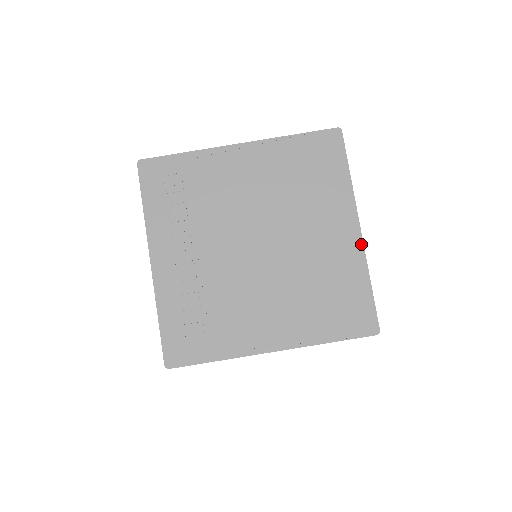
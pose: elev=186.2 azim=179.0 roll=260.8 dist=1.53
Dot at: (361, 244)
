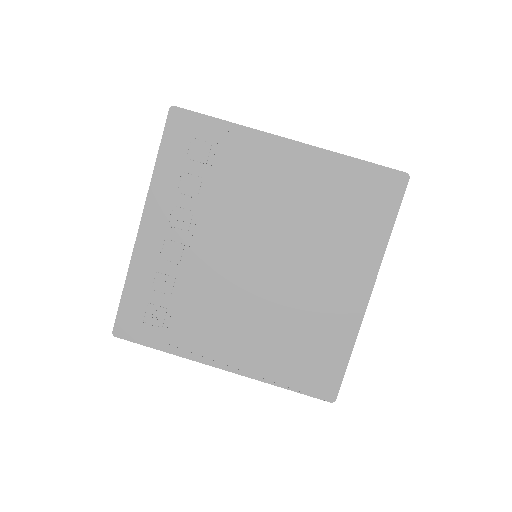
Dot at: (363, 309)
